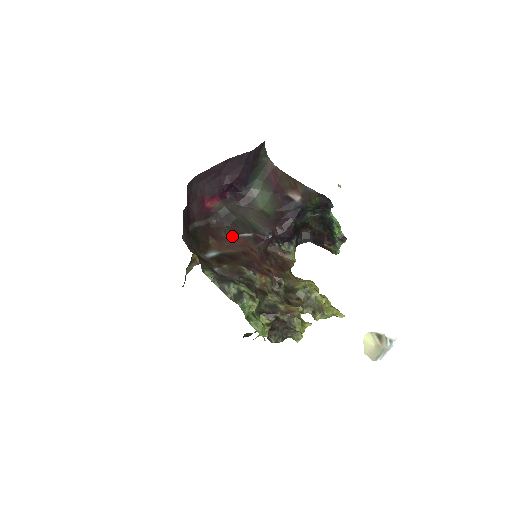
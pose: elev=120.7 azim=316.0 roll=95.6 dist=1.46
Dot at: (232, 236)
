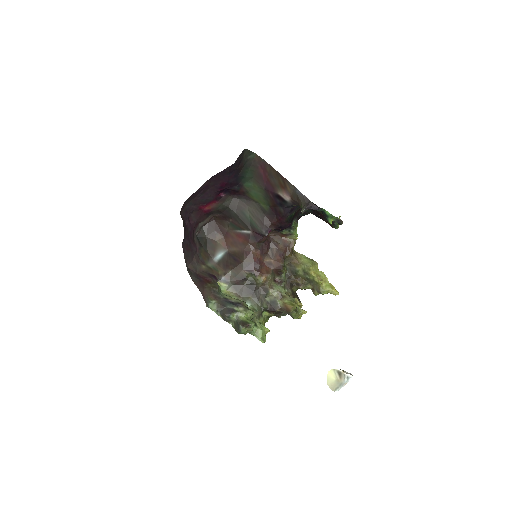
Dot at: (234, 231)
